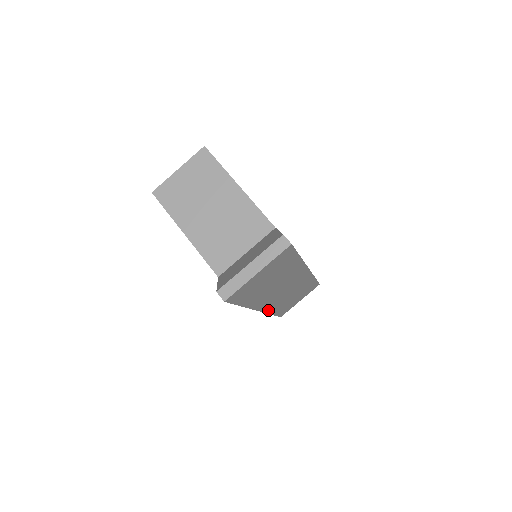
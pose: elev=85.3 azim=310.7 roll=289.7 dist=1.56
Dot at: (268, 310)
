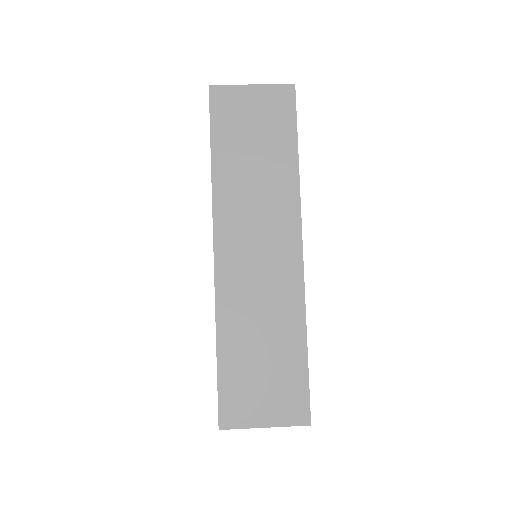
Dot at: (220, 289)
